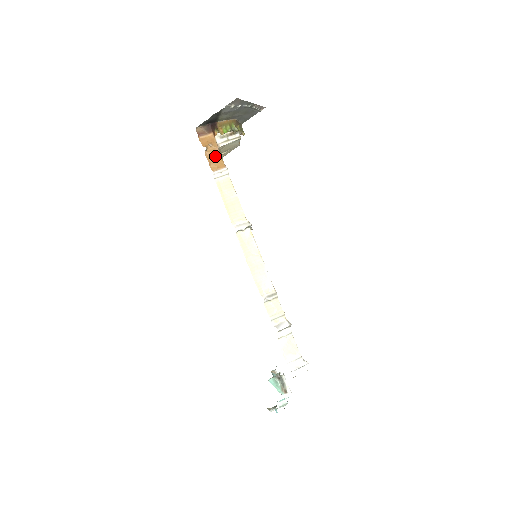
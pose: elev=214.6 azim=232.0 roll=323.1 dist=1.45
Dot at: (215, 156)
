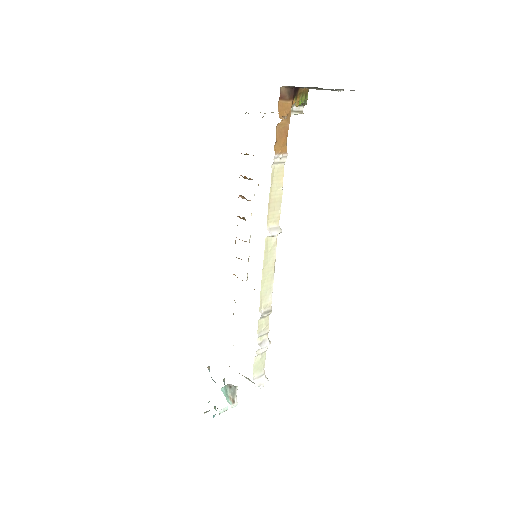
Dot at: (283, 134)
